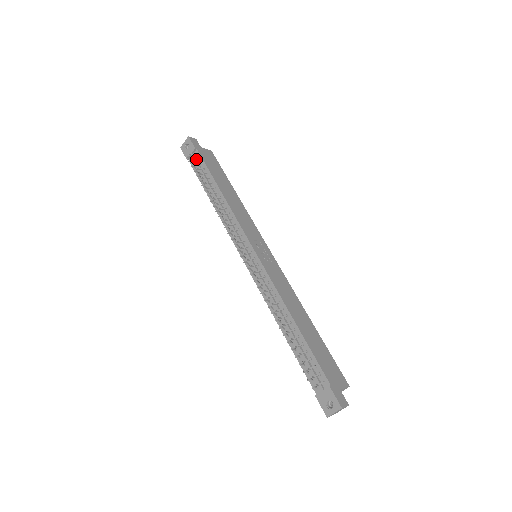
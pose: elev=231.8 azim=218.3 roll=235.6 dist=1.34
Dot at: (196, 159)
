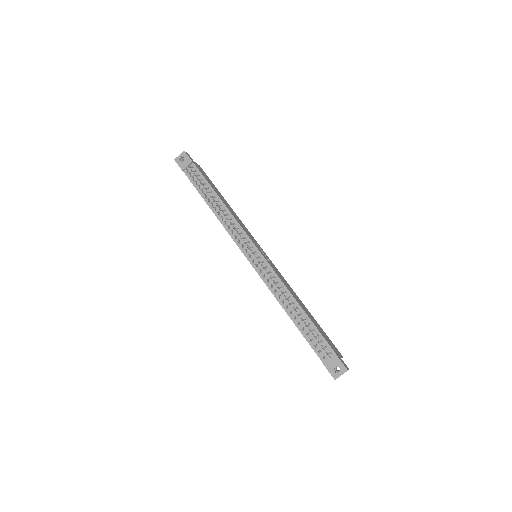
Dot at: (194, 171)
